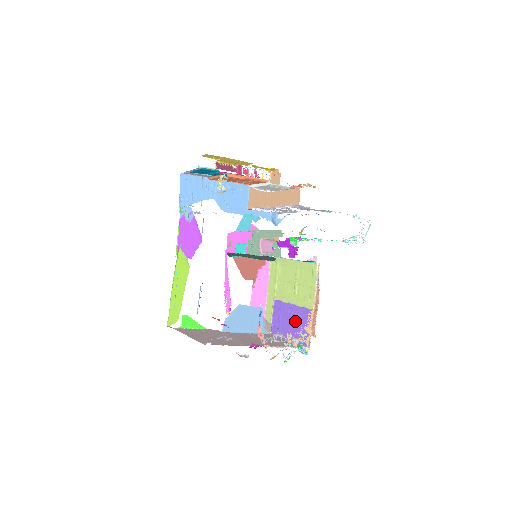
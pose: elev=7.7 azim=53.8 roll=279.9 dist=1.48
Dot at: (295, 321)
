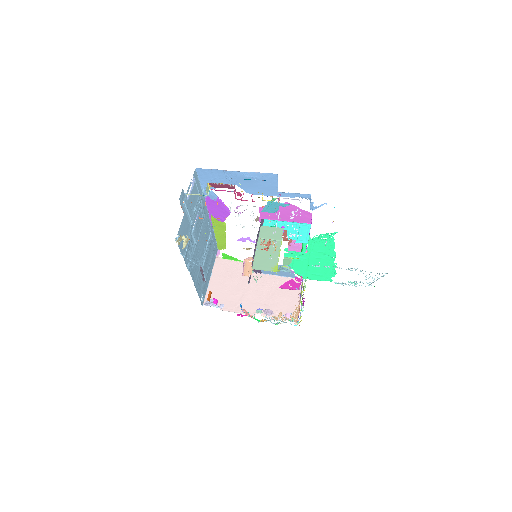
Dot at: occluded
